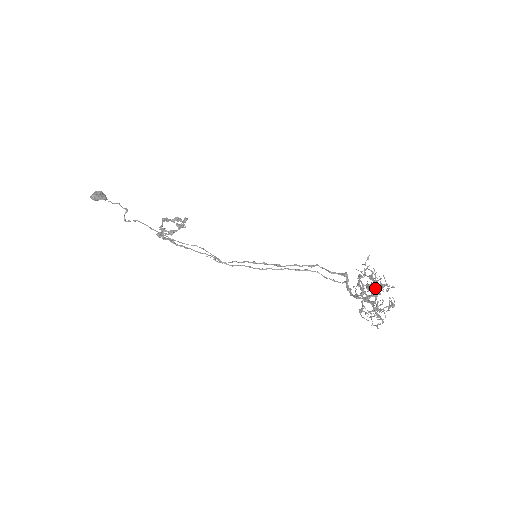
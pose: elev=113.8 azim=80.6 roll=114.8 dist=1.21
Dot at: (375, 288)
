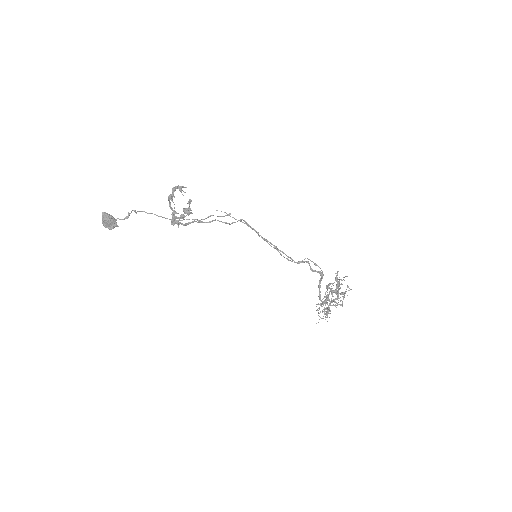
Dot at: (336, 294)
